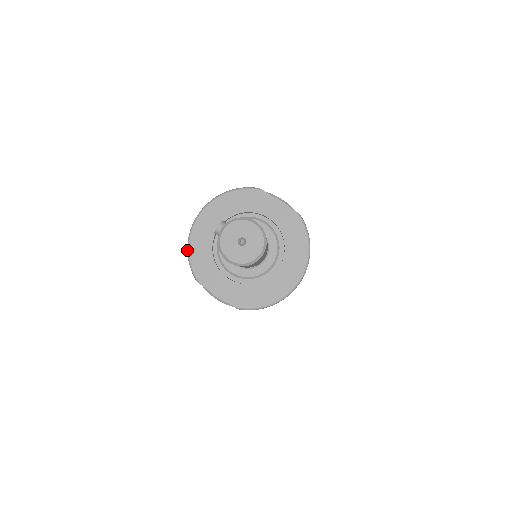
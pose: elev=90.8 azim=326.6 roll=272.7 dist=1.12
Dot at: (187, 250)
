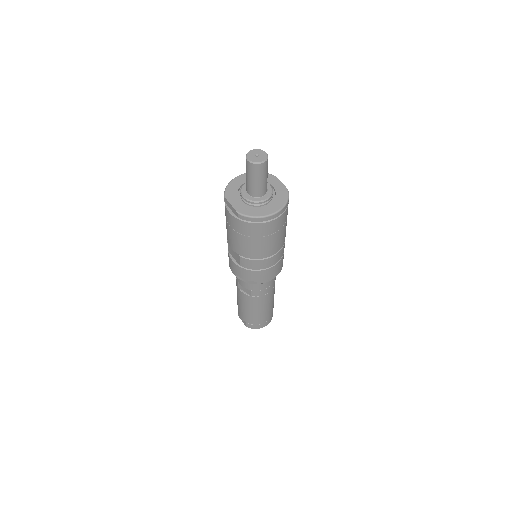
Dot at: (227, 185)
